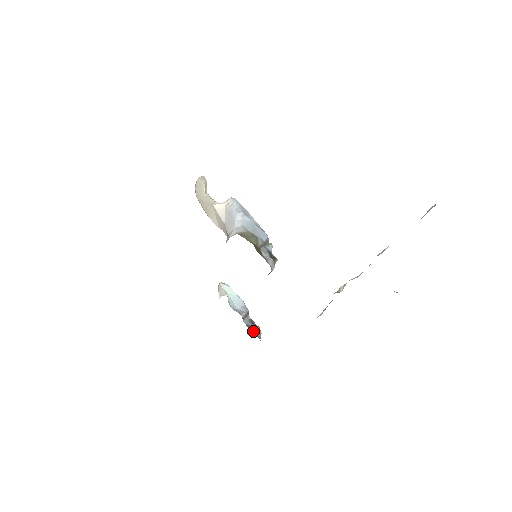
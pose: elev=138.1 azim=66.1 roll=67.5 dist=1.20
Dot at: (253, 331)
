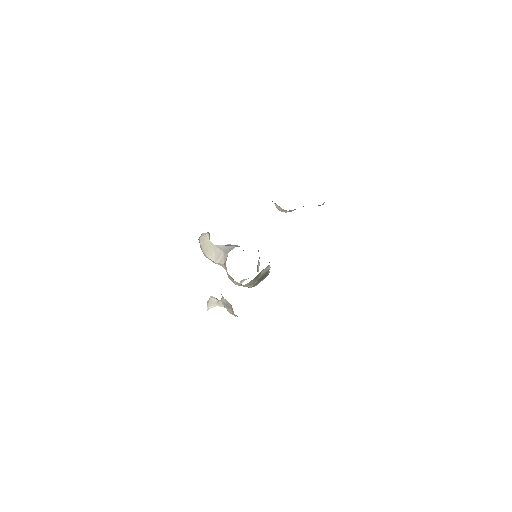
Dot at: occluded
